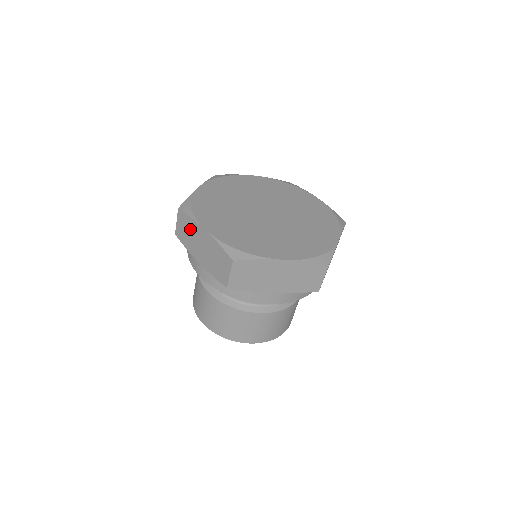
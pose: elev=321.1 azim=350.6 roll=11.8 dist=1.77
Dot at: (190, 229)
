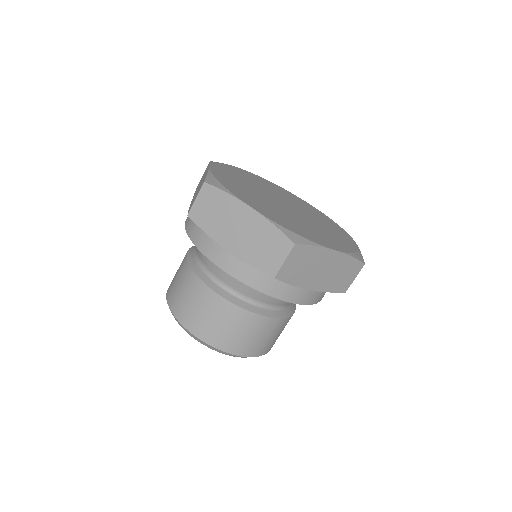
Dot at: (204, 174)
